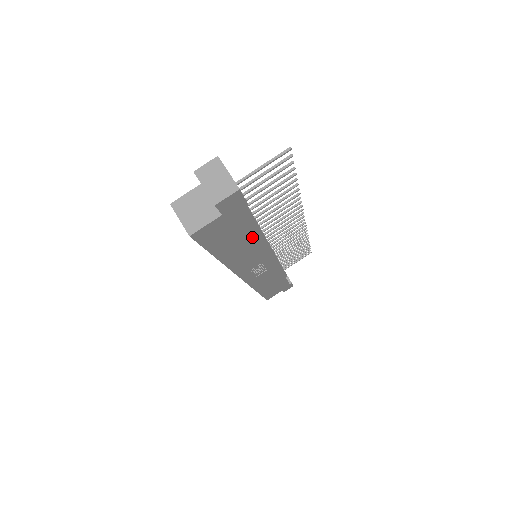
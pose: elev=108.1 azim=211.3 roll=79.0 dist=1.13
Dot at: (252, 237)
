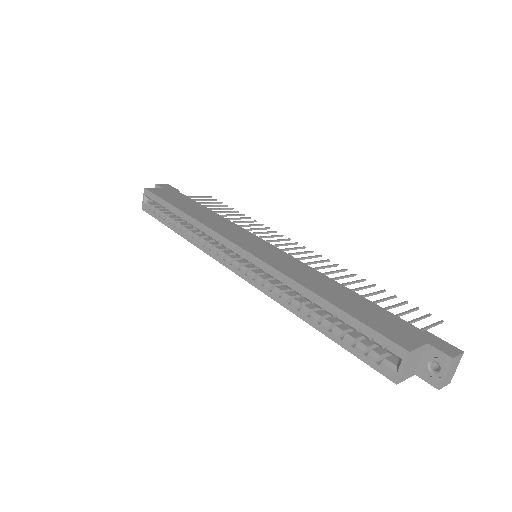
Dot at: occluded
